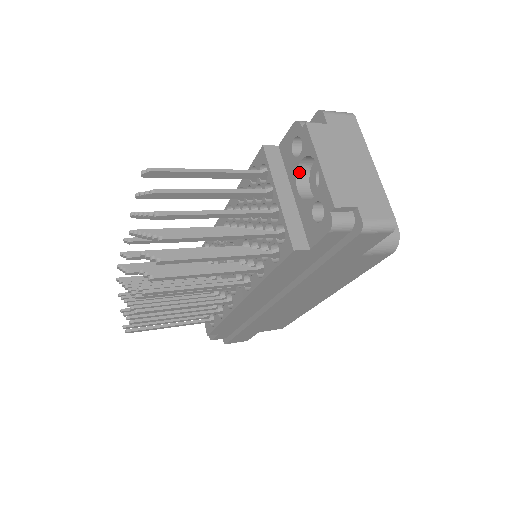
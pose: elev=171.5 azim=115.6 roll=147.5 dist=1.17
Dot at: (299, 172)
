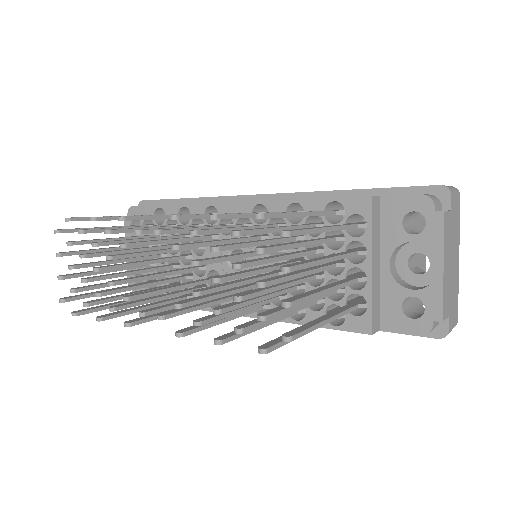
Dot at: (399, 246)
